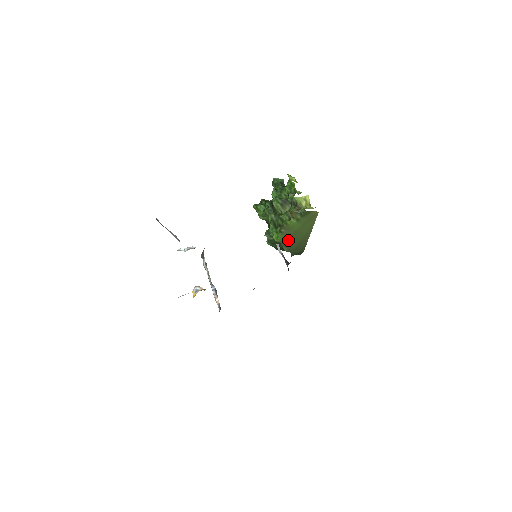
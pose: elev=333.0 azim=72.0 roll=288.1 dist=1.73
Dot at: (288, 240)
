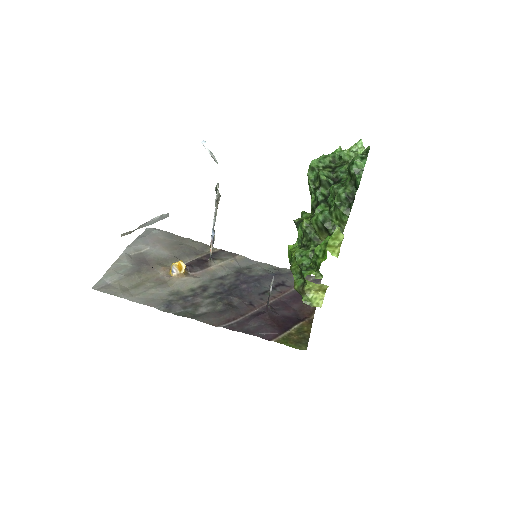
Dot at: occluded
